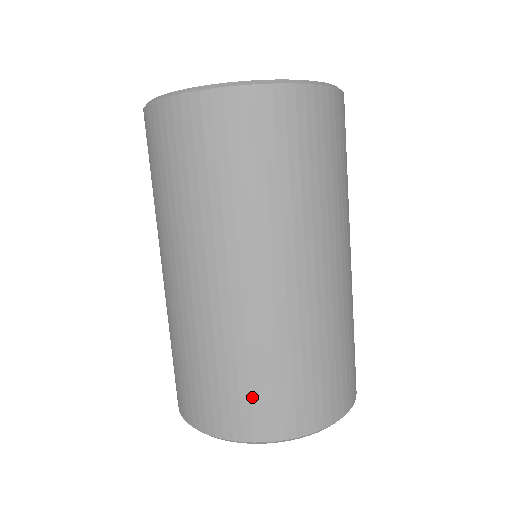
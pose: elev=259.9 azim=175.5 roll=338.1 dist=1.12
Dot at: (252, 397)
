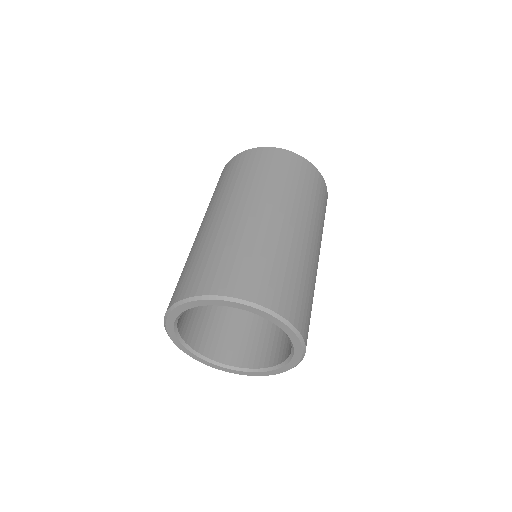
Dot at: (290, 289)
